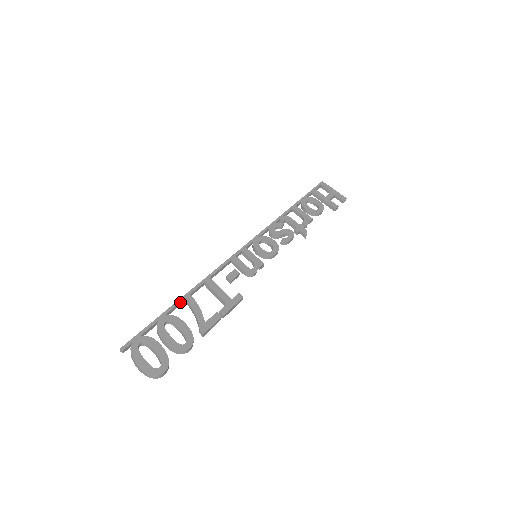
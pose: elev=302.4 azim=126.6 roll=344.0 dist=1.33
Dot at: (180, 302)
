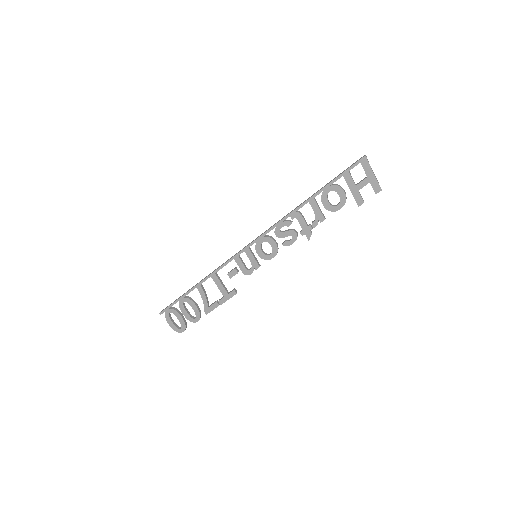
Dot at: occluded
